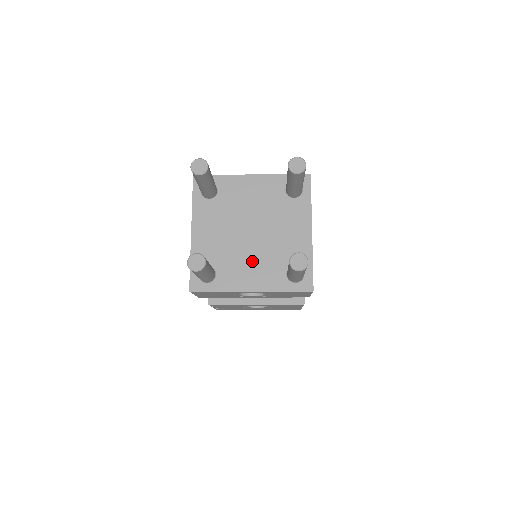
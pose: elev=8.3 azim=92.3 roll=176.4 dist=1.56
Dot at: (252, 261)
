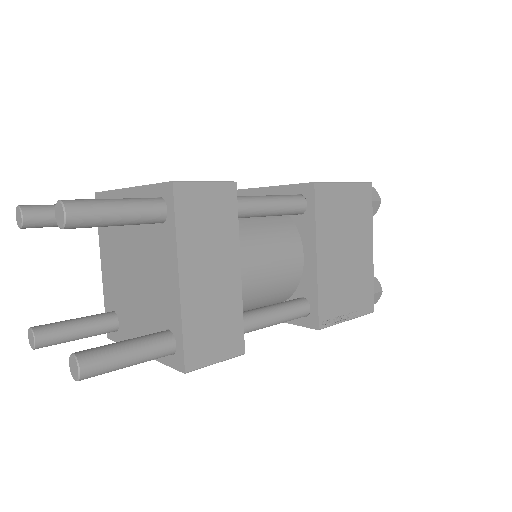
Dot at: (138, 313)
